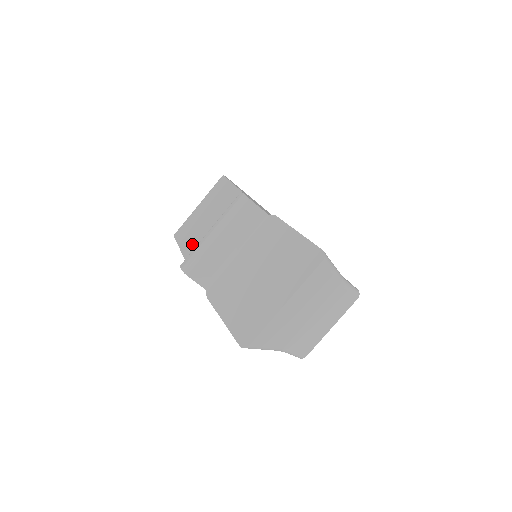
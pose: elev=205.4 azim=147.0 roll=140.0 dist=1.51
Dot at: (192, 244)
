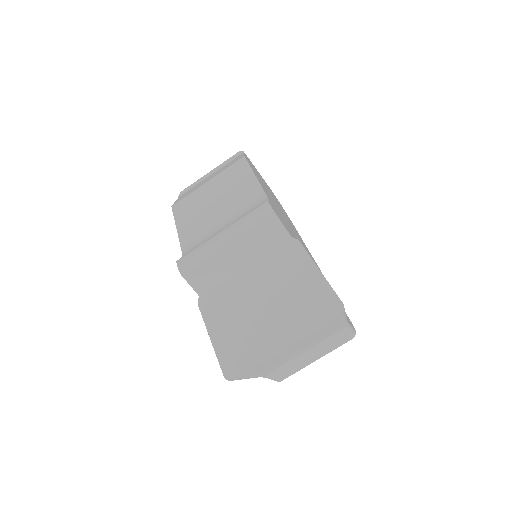
Dot at: (193, 231)
